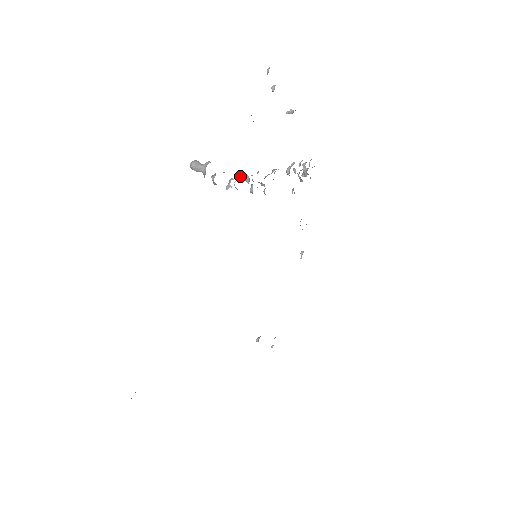
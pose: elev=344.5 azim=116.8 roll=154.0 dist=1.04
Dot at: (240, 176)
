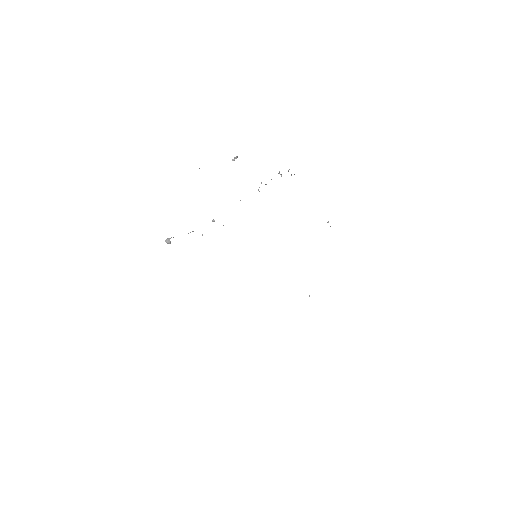
Dot at: occluded
